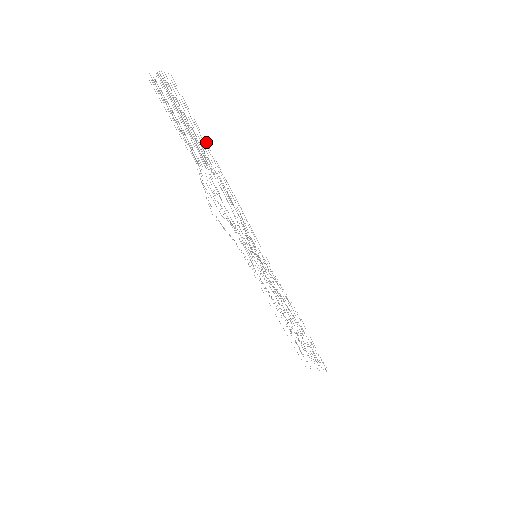
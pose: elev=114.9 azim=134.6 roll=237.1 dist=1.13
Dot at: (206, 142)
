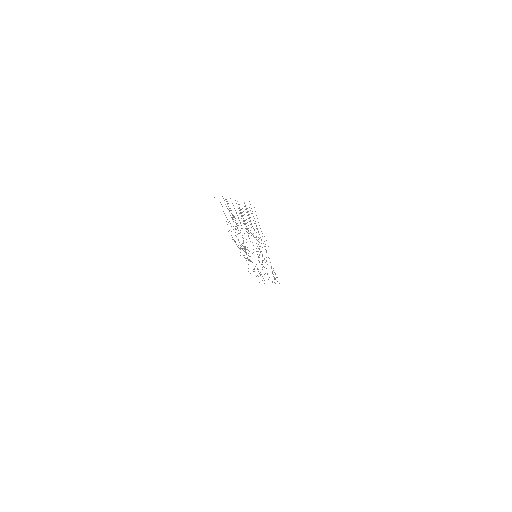
Dot at: occluded
